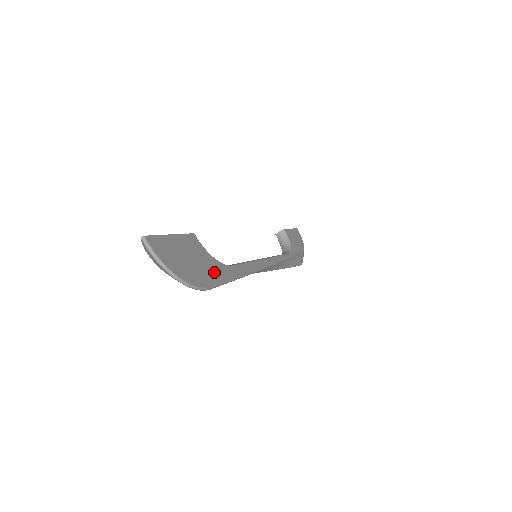
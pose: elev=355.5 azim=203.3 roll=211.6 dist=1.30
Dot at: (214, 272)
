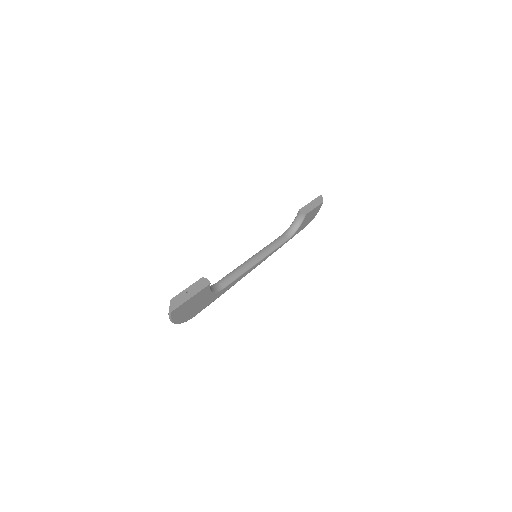
Dot at: (206, 303)
